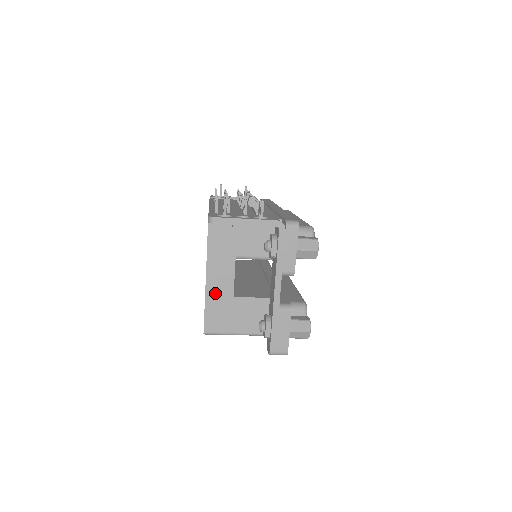
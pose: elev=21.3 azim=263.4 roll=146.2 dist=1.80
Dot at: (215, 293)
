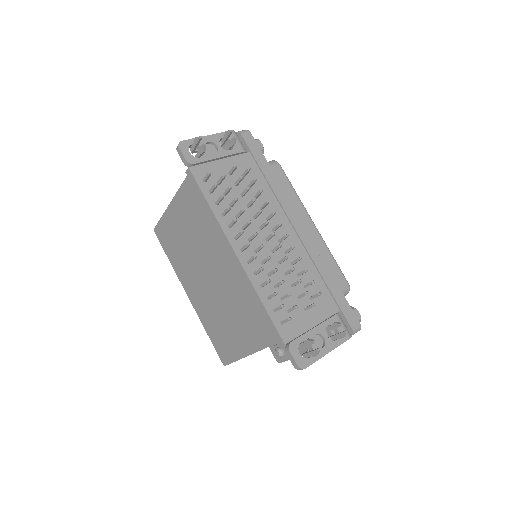
Dot at: occluded
